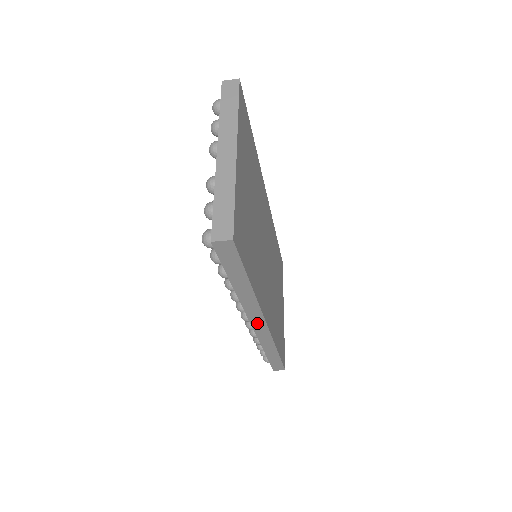
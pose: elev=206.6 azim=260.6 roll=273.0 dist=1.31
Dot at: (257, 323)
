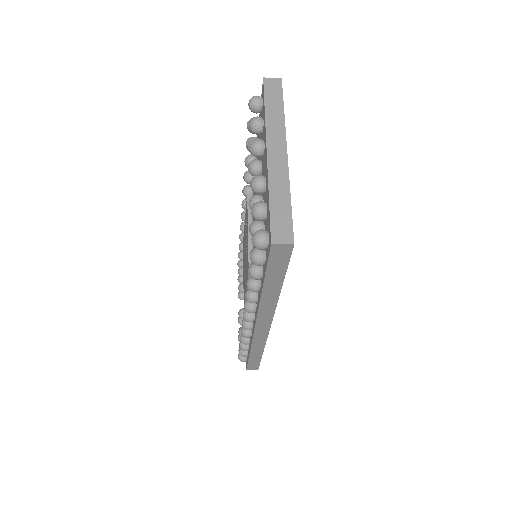
Dot at: (262, 324)
